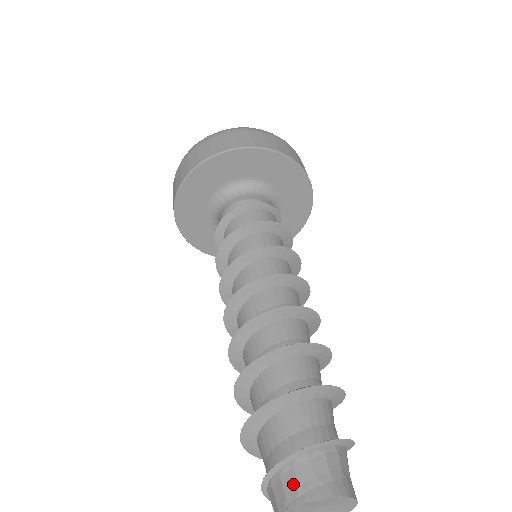
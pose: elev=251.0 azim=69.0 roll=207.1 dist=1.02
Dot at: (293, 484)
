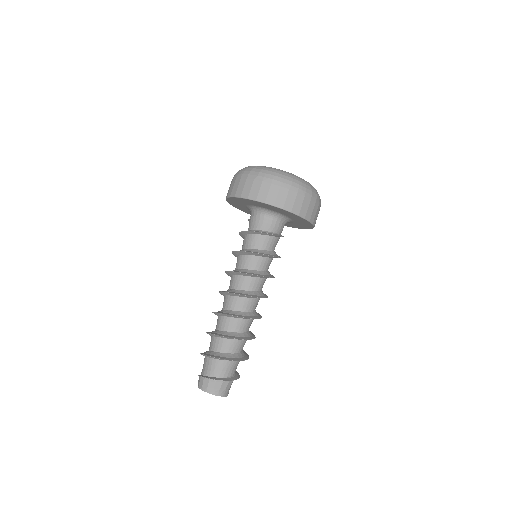
Dot at: (212, 387)
